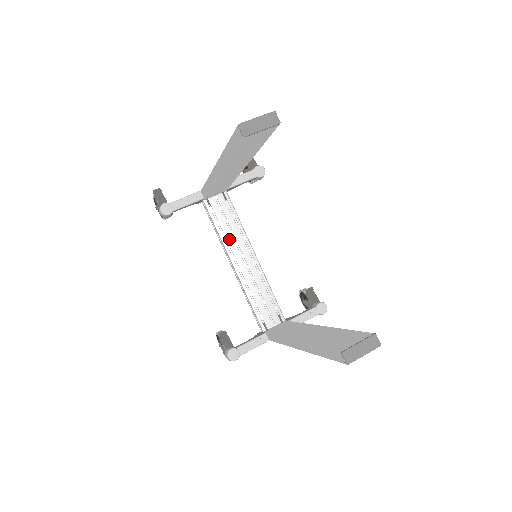
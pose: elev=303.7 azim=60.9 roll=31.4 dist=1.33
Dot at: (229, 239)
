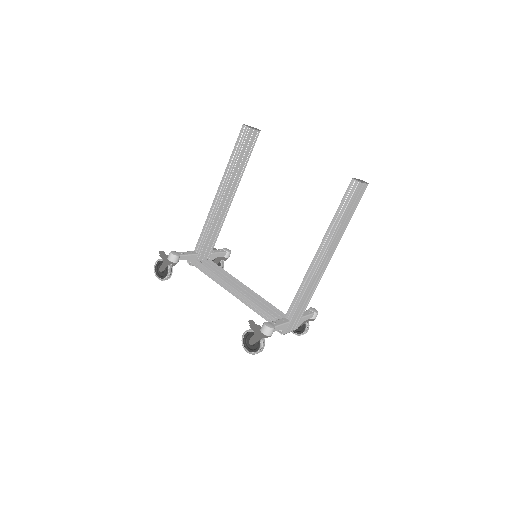
Dot at: (224, 278)
